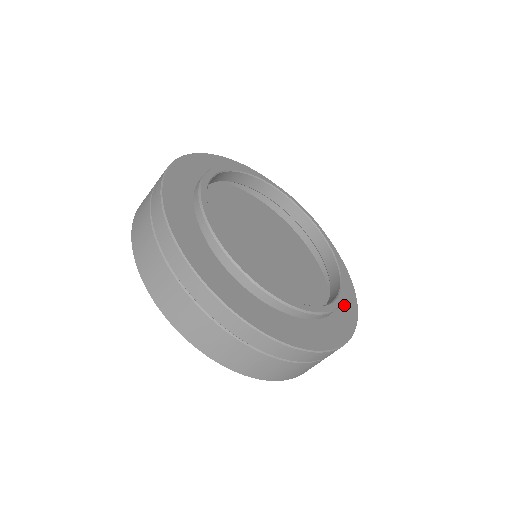
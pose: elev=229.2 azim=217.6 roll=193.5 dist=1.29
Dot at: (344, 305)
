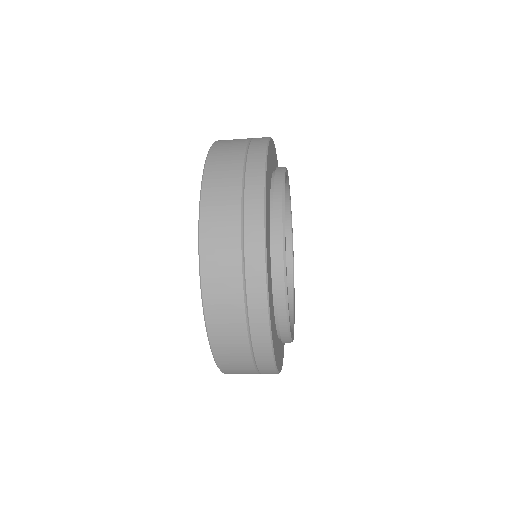
Dot at: occluded
